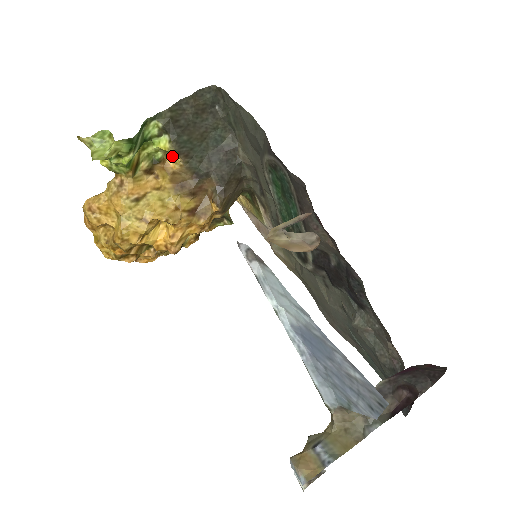
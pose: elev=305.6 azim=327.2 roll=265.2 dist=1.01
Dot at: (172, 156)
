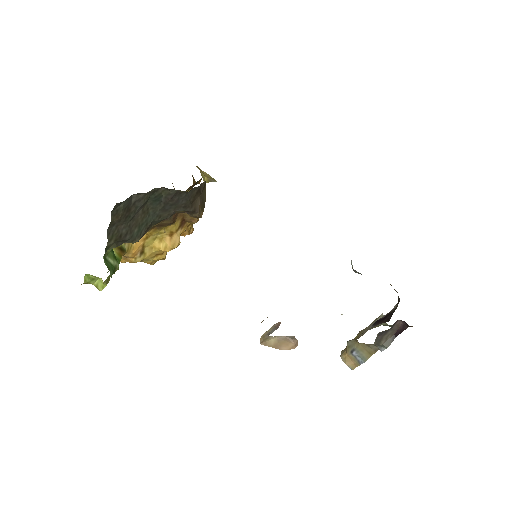
Dot at: occluded
